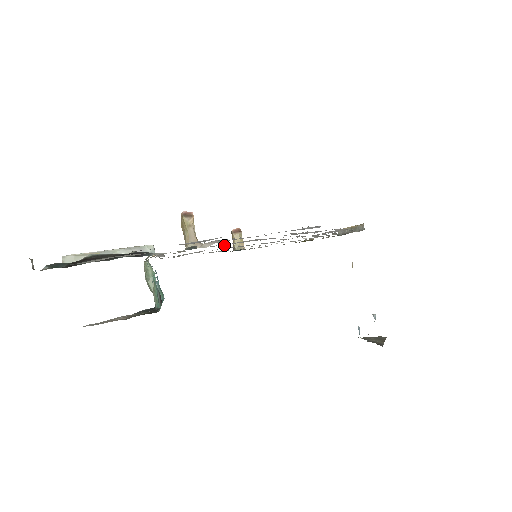
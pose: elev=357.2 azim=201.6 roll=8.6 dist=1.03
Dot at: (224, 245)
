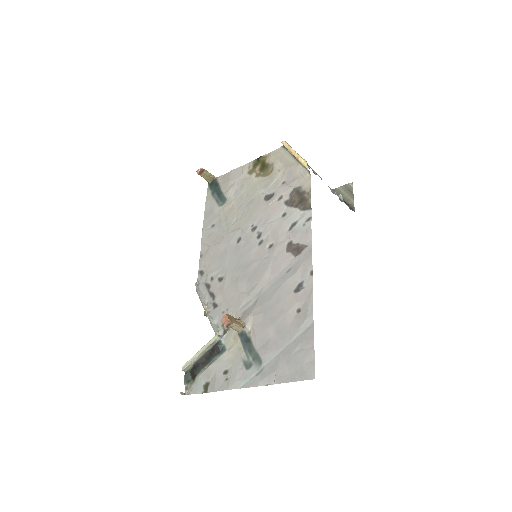
Dot at: (244, 290)
